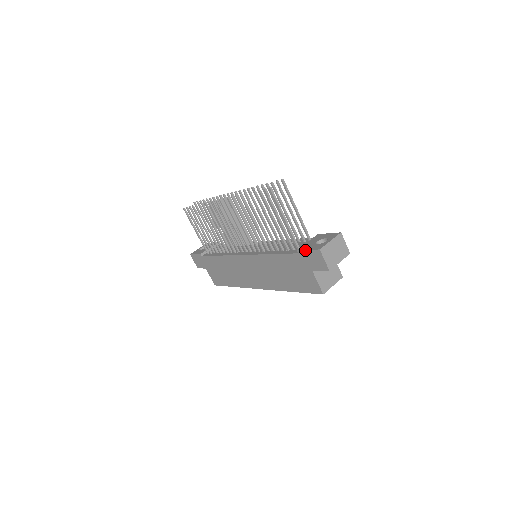
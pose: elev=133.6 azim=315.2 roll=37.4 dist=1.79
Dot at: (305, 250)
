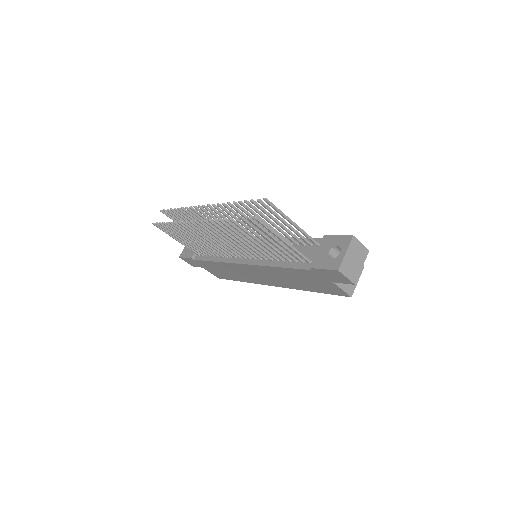
Dot at: (319, 269)
